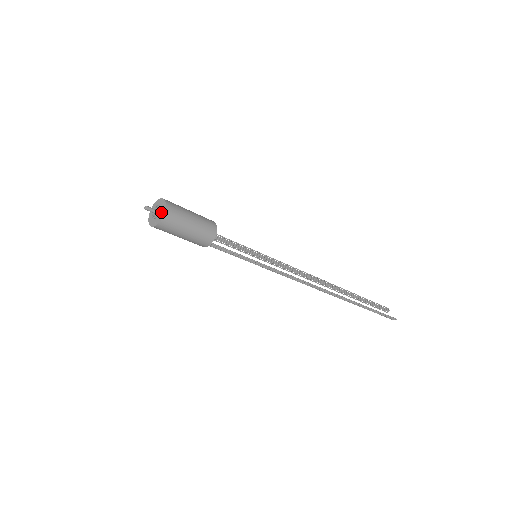
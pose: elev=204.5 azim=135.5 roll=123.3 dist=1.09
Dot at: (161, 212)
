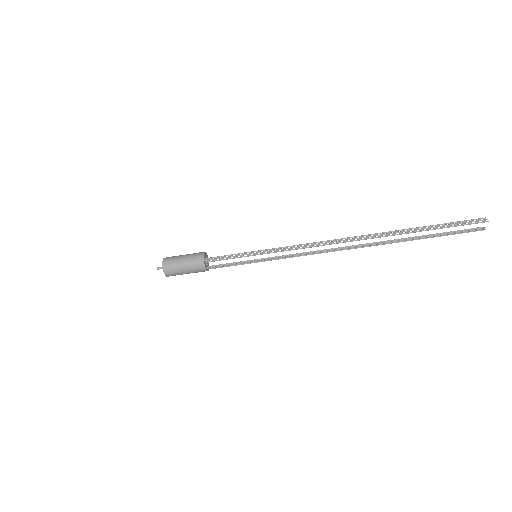
Dot at: occluded
